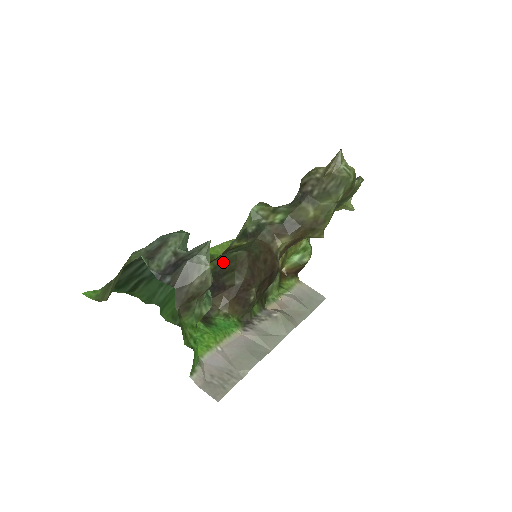
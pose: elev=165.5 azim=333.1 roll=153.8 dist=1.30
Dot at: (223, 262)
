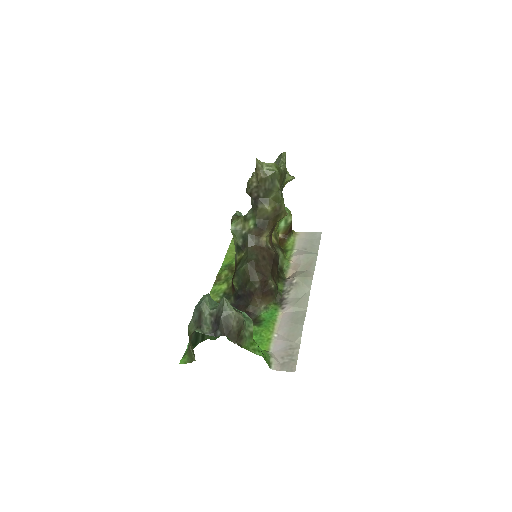
Dot at: (239, 277)
